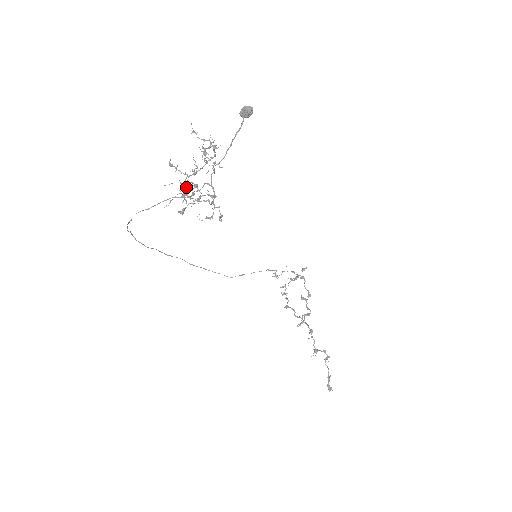
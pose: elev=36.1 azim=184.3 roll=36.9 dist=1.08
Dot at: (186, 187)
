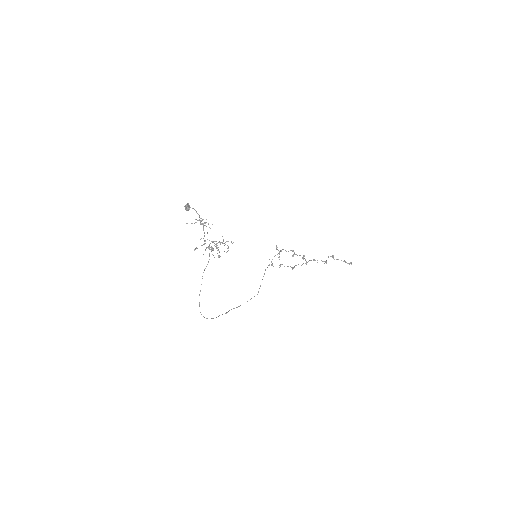
Dot at: occluded
